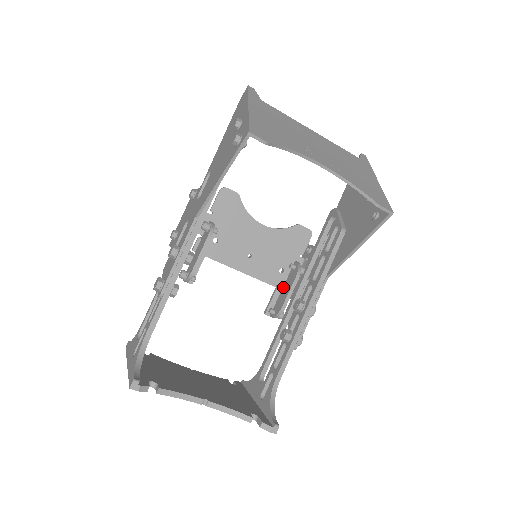
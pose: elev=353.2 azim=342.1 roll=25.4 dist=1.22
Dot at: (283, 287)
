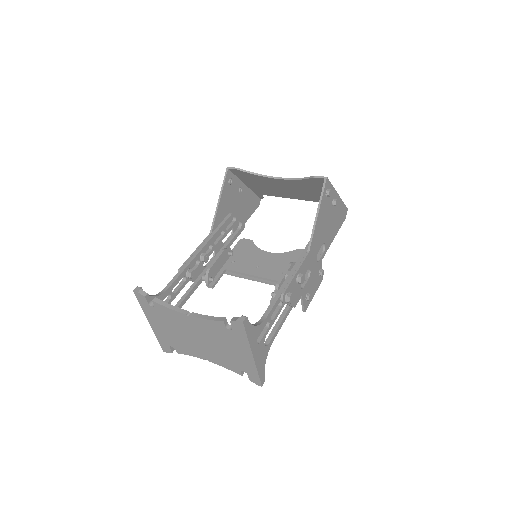
Dot at: occluded
